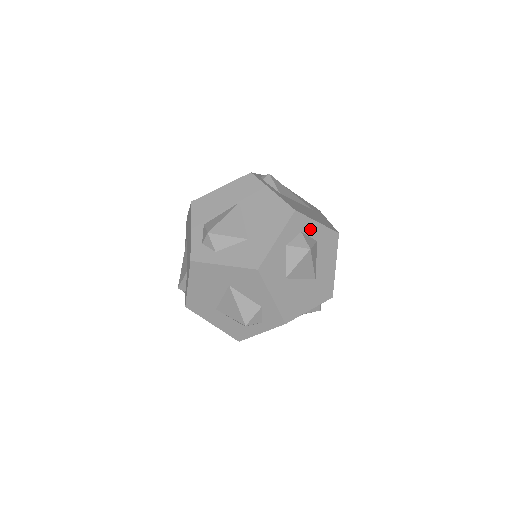
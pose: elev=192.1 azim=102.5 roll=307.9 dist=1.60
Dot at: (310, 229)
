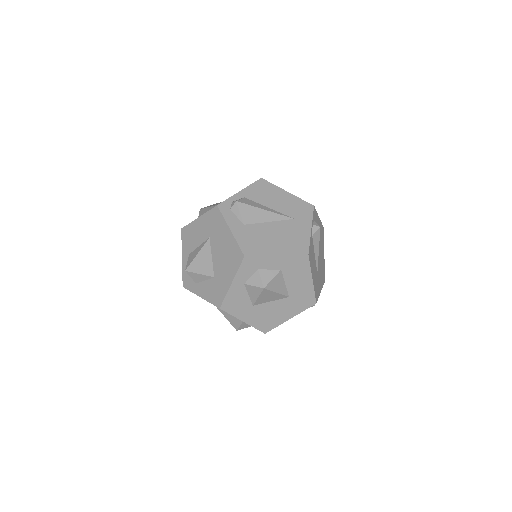
Dot at: (269, 264)
